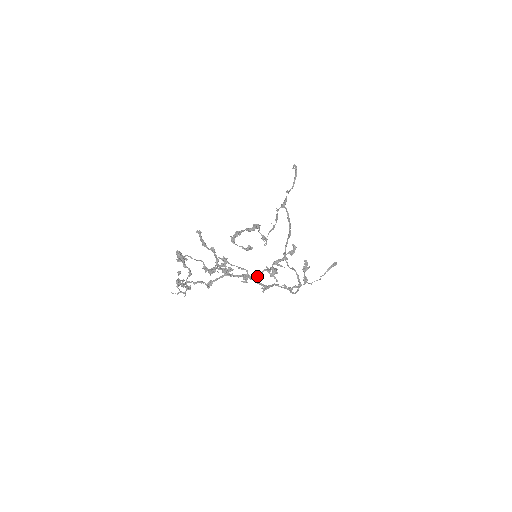
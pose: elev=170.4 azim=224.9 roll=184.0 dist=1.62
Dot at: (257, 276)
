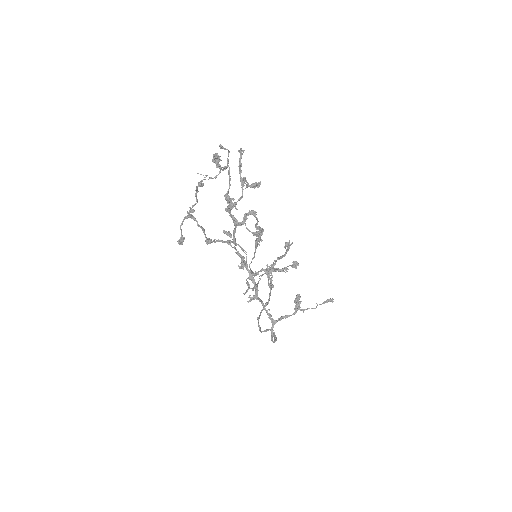
Dot at: (253, 272)
